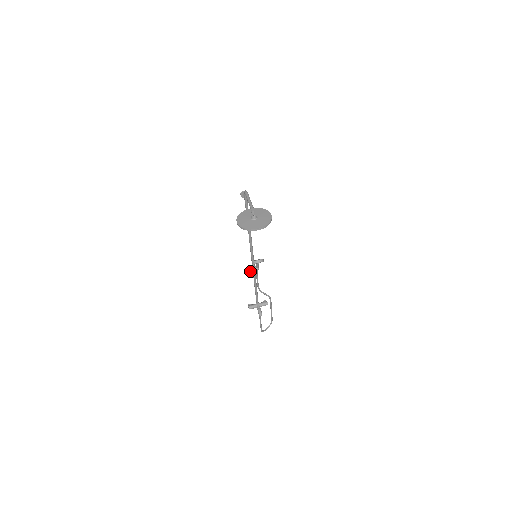
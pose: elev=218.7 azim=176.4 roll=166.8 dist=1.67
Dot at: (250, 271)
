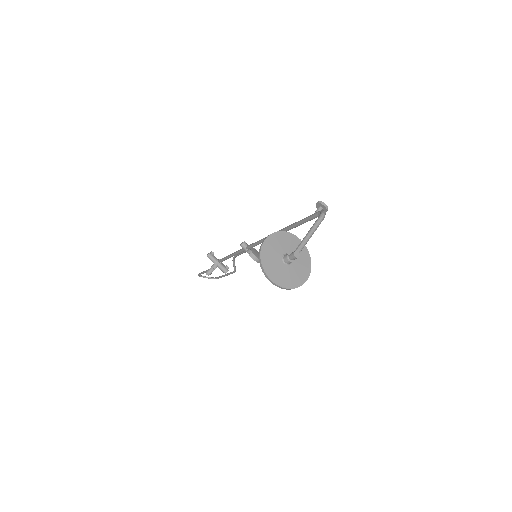
Dot at: (241, 246)
